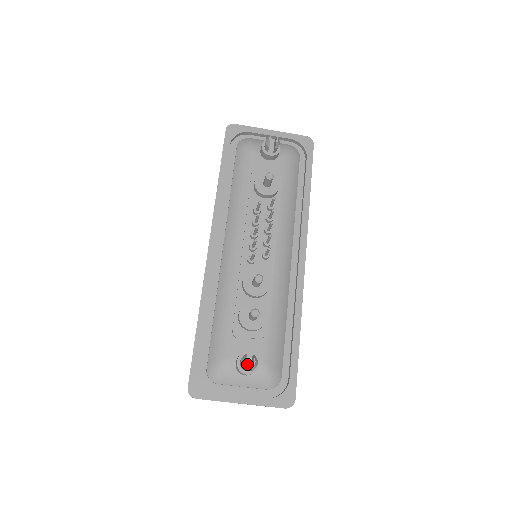
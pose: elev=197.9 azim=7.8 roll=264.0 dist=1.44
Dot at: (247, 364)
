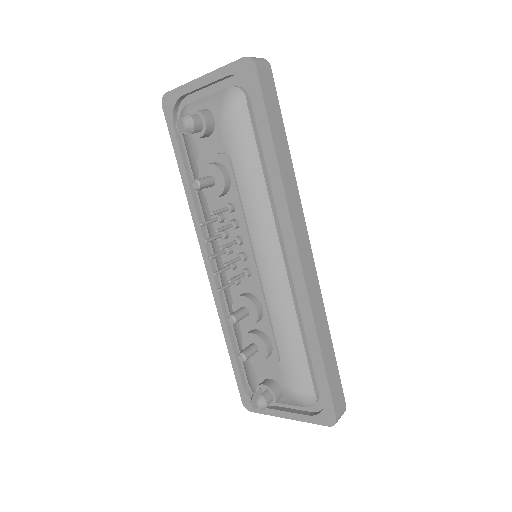
Dot at: occluded
